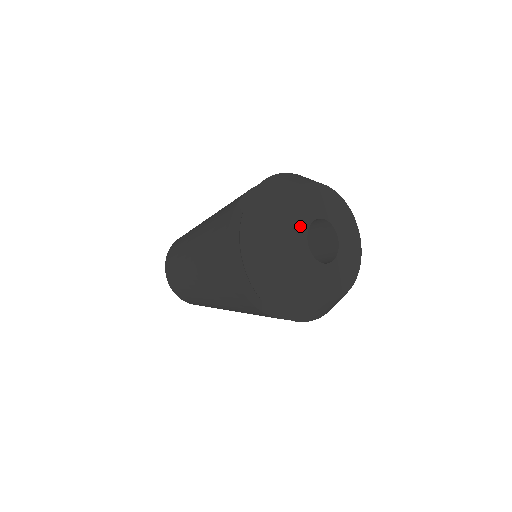
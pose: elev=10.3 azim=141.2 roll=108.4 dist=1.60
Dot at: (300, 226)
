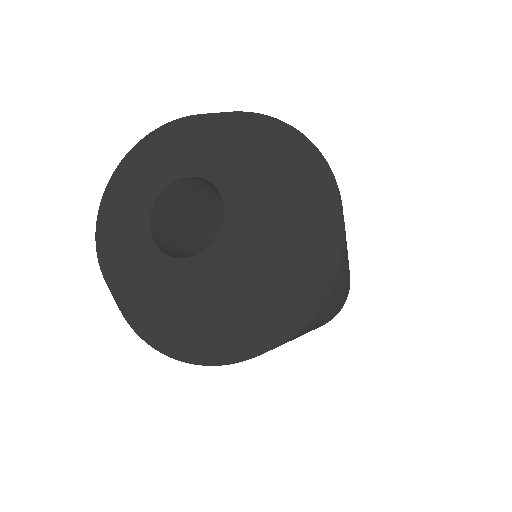
Dot at: (173, 163)
